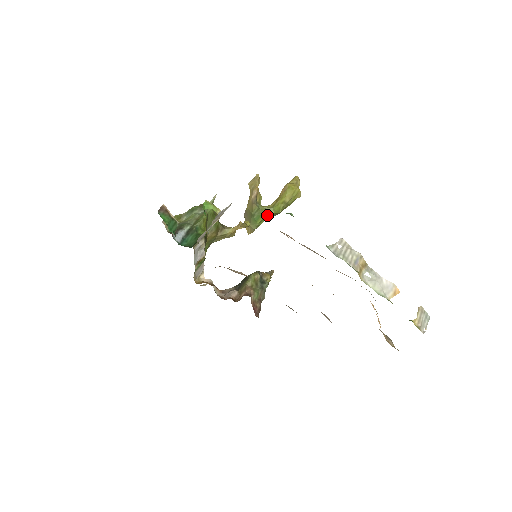
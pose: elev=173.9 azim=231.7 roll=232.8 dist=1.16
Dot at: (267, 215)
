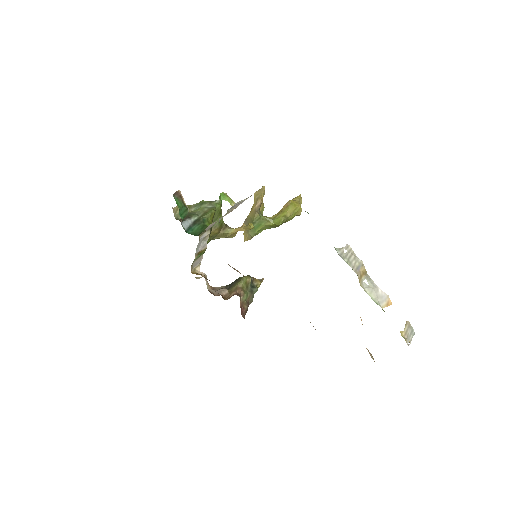
Dot at: (267, 225)
